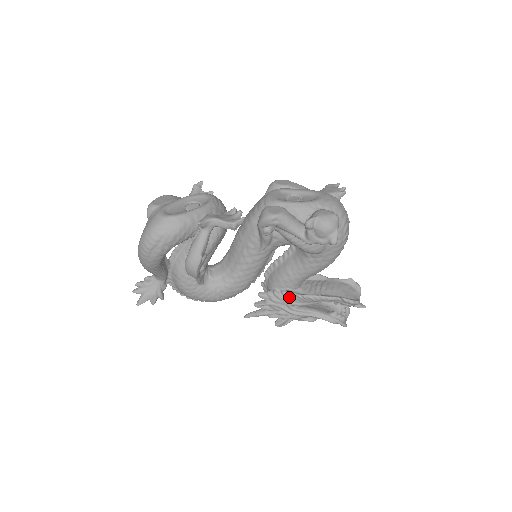
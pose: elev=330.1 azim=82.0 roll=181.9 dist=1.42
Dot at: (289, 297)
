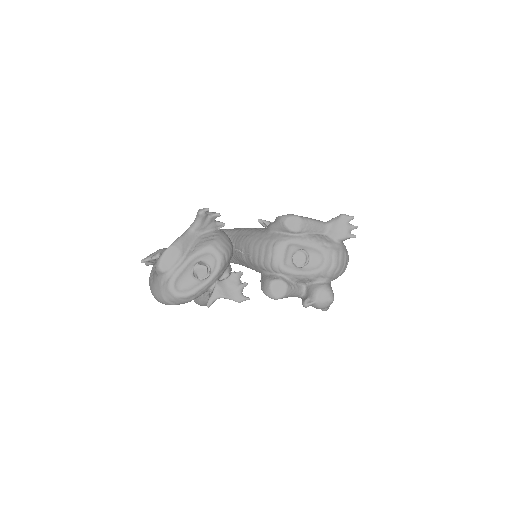
Dot at: occluded
